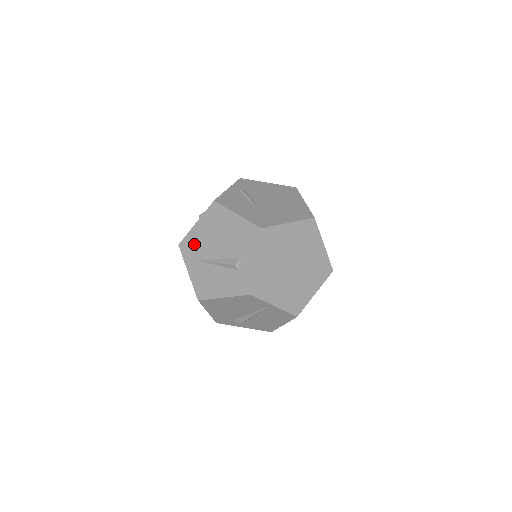
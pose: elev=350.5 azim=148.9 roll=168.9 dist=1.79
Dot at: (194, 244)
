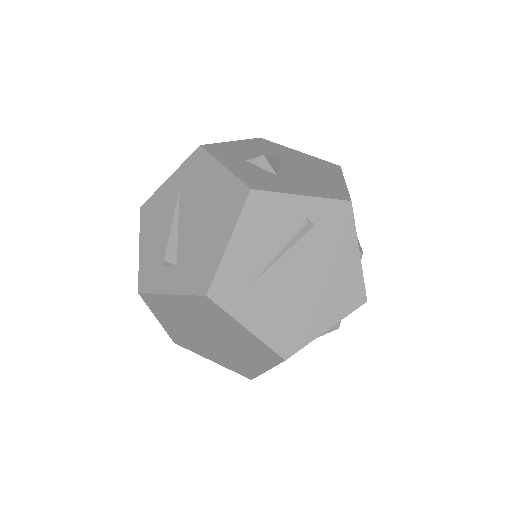
Dot at: (198, 174)
